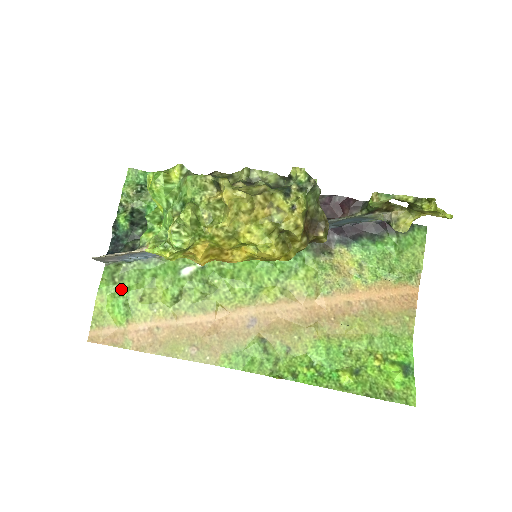
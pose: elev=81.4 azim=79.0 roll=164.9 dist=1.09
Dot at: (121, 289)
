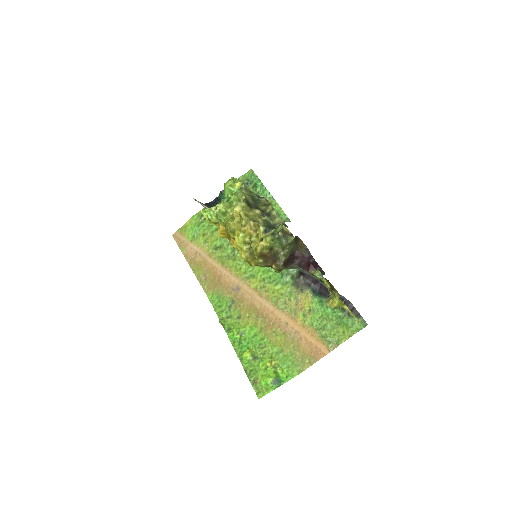
Dot at: (201, 224)
